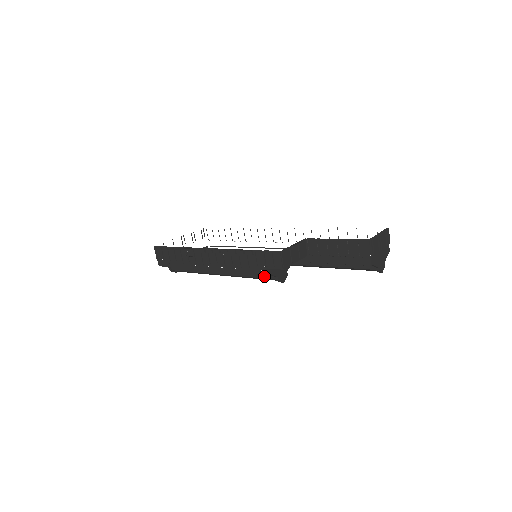
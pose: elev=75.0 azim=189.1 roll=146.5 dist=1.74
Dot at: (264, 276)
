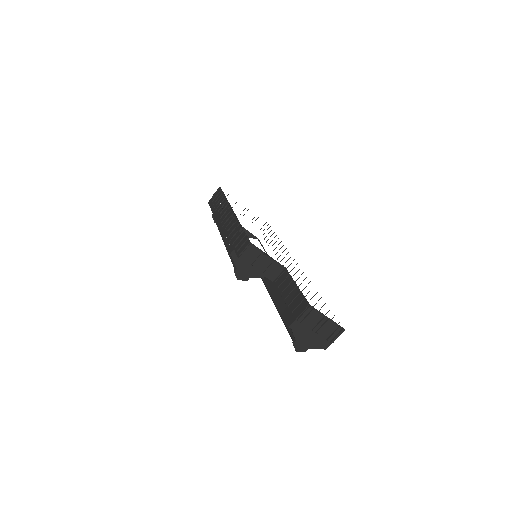
Dot at: occluded
